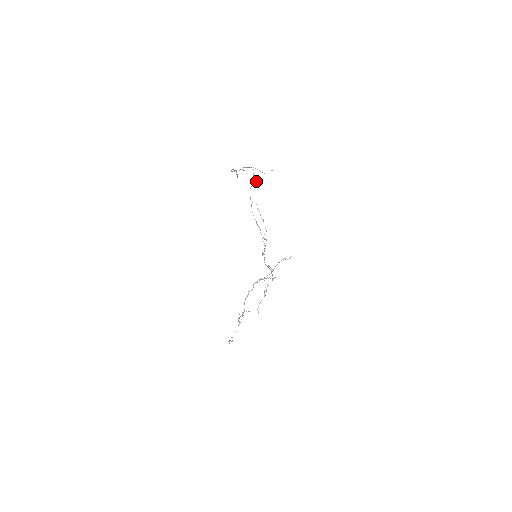
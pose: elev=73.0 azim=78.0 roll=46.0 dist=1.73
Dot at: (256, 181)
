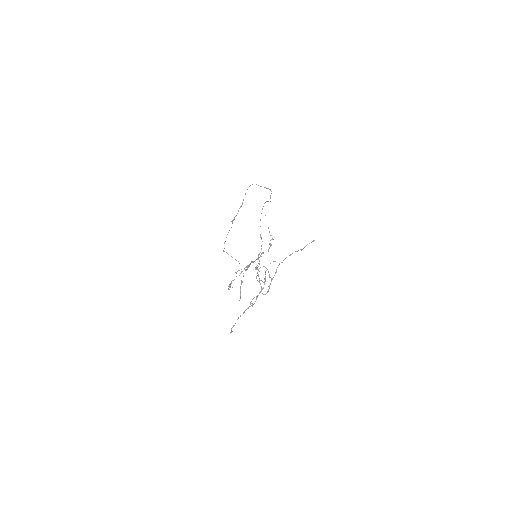
Dot at: occluded
